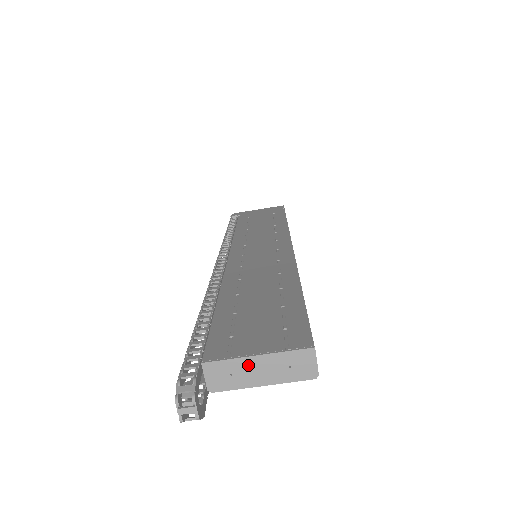
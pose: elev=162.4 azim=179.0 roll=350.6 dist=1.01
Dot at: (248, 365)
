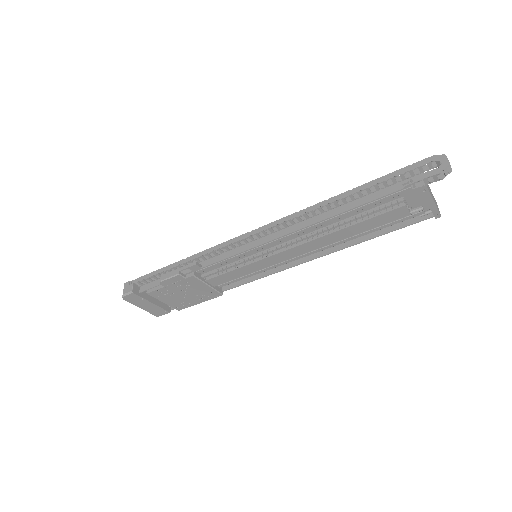
Dot at: (429, 187)
